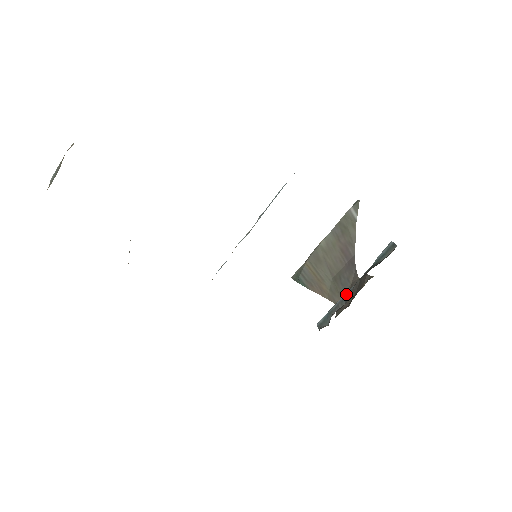
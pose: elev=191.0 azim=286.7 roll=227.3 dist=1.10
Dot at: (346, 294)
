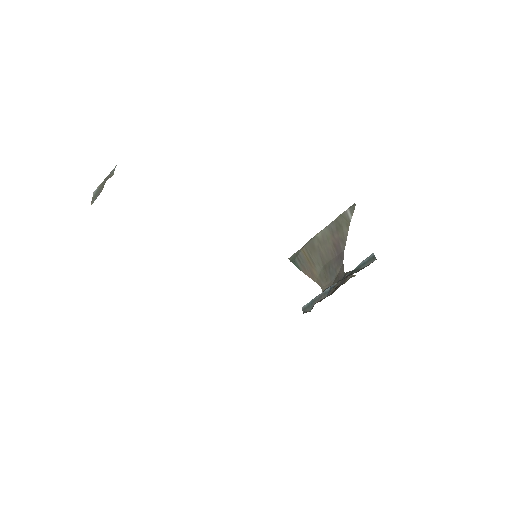
Dot at: (329, 288)
